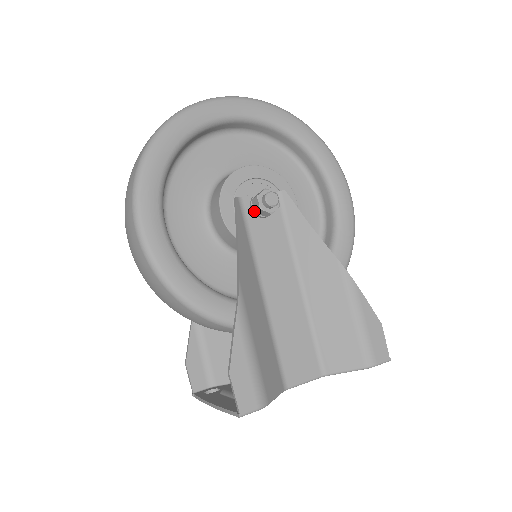
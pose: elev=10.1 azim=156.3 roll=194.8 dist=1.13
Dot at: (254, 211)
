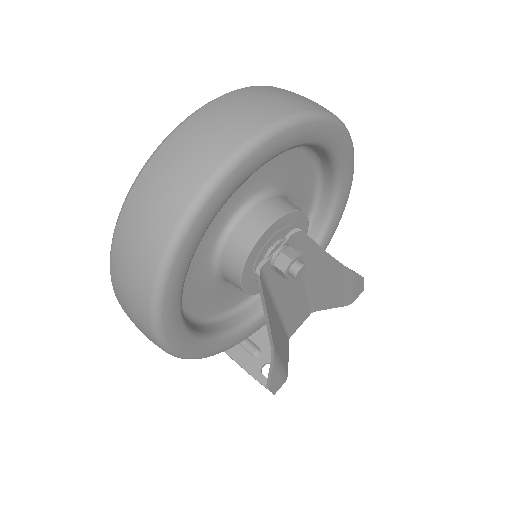
Dot at: (274, 270)
